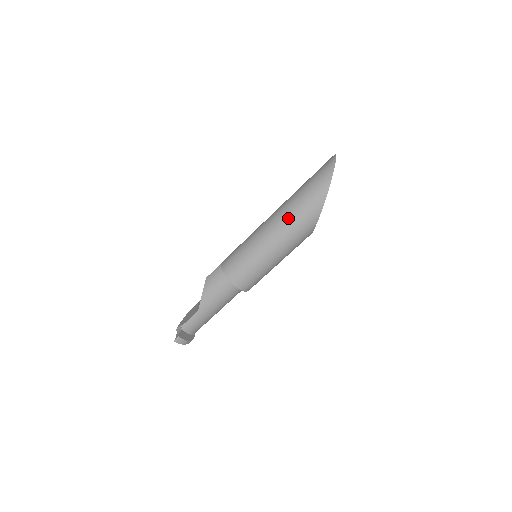
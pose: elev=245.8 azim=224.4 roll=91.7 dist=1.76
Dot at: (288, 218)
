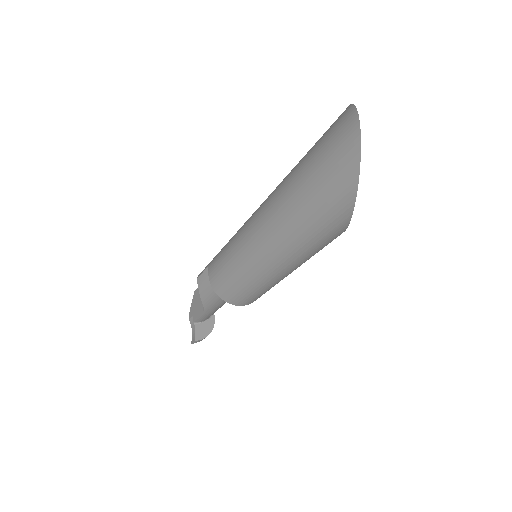
Dot at: (289, 240)
